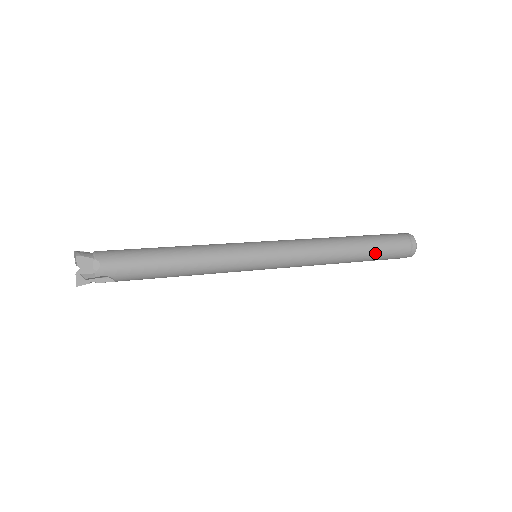
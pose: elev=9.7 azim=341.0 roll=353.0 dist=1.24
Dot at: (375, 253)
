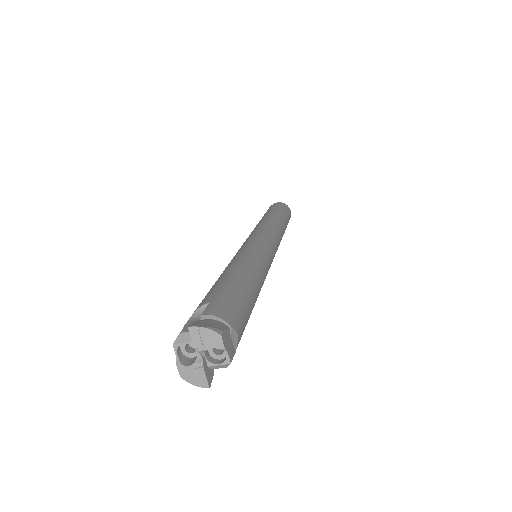
Dot at: (286, 227)
